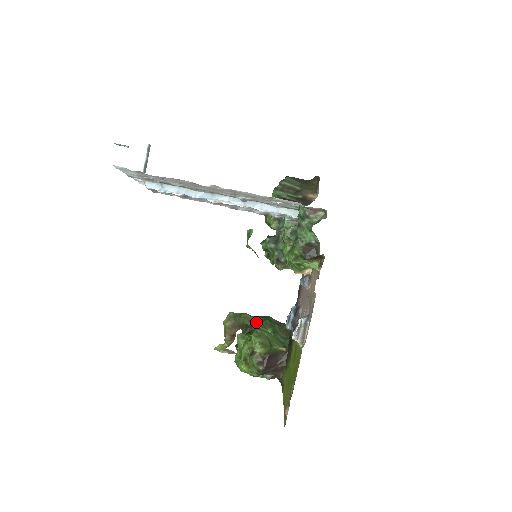
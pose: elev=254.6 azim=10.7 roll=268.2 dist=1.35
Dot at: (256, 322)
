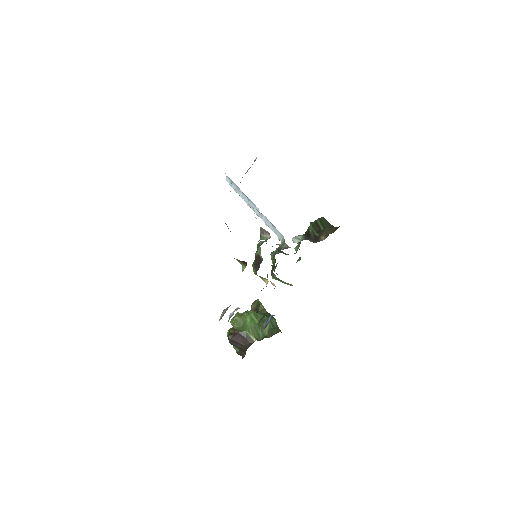
Dot at: occluded
